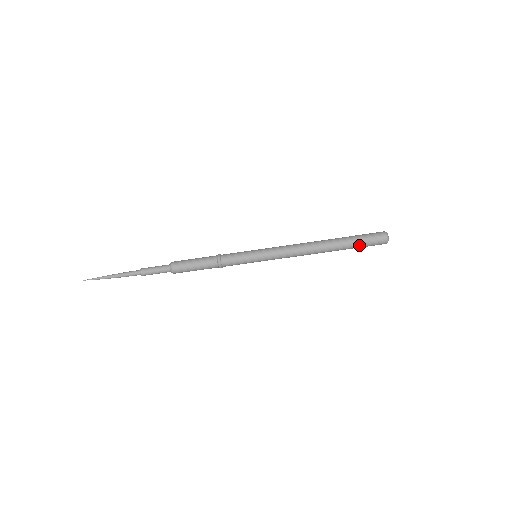
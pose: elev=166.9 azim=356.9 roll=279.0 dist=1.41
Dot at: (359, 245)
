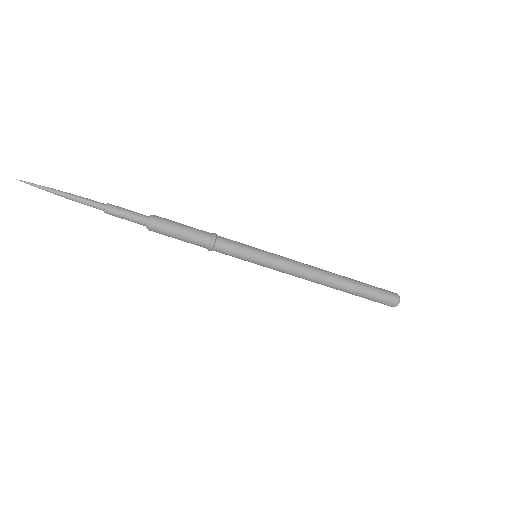
Dot at: (371, 292)
